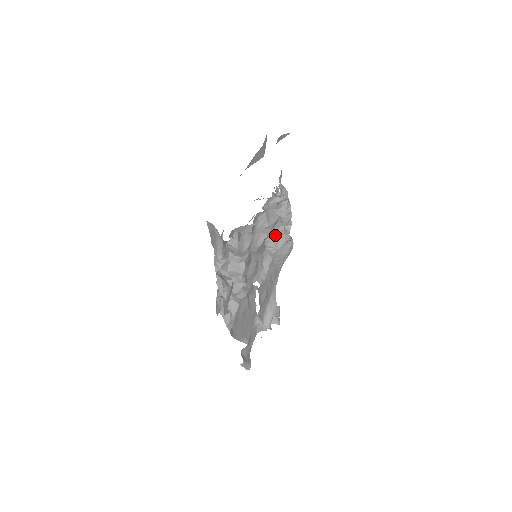
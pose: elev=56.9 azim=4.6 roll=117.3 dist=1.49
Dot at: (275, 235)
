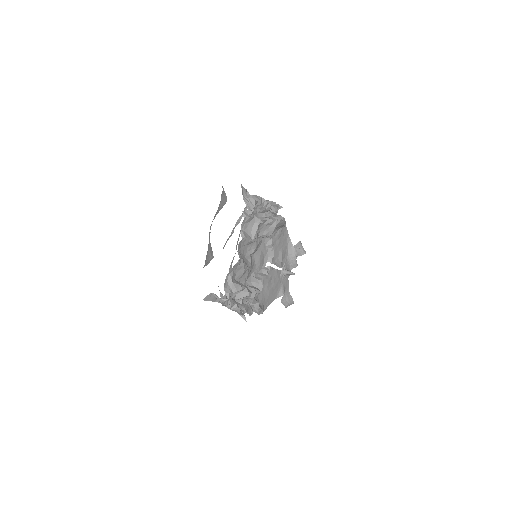
Dot at: (264, 229)
